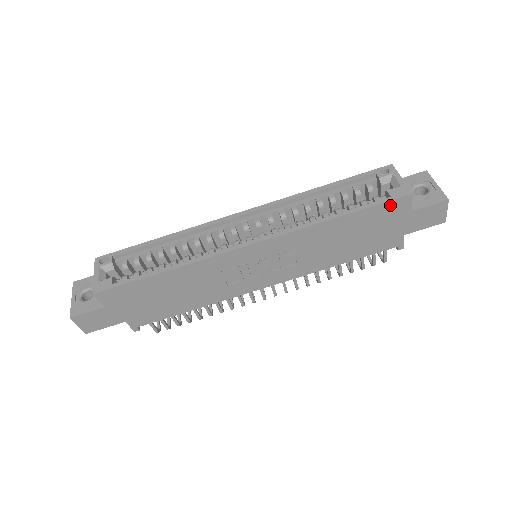
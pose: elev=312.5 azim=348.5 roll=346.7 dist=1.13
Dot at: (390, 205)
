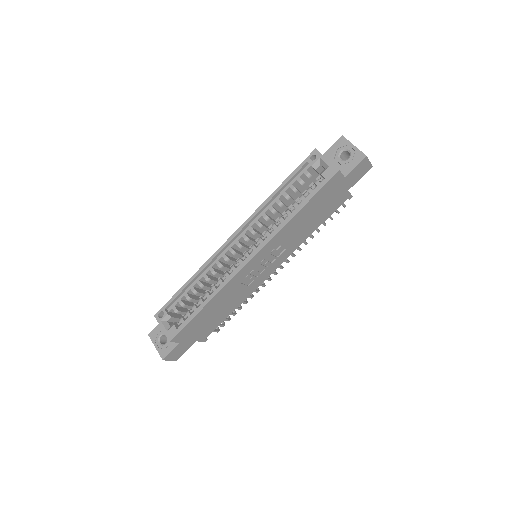
Dot at: (328, 185)
